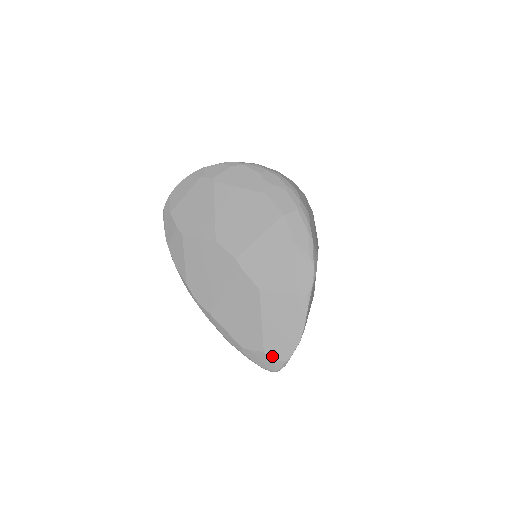
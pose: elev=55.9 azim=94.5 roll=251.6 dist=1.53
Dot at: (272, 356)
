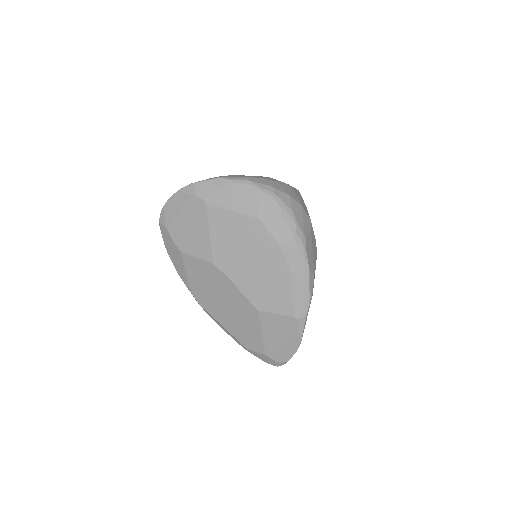
Dot at: (273, 358)
